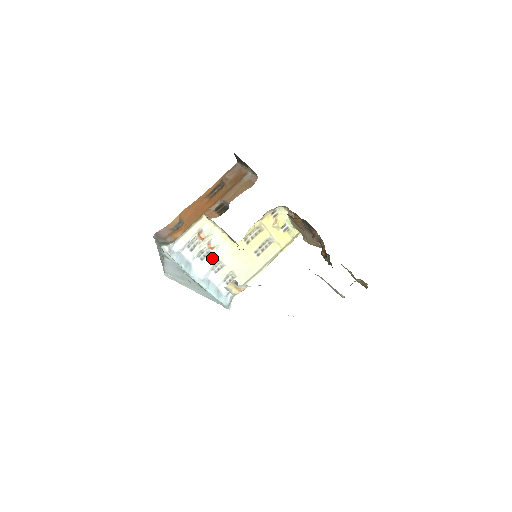
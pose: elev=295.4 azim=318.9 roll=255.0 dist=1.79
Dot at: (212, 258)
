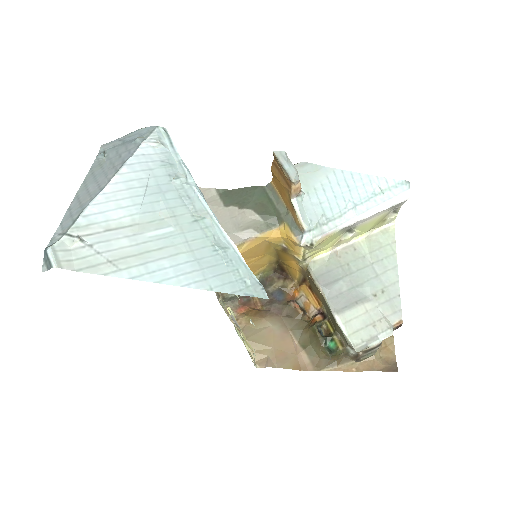
Dot at: occluded
